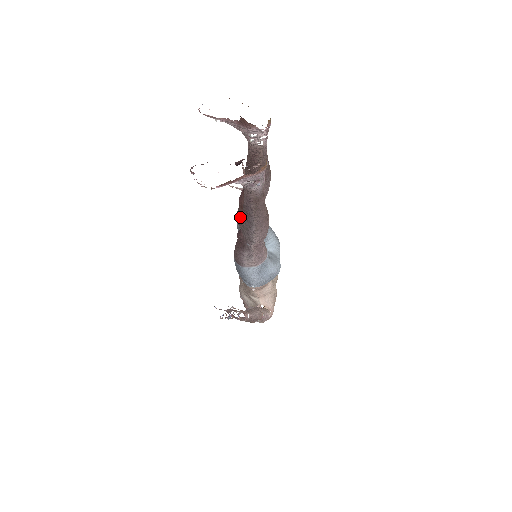
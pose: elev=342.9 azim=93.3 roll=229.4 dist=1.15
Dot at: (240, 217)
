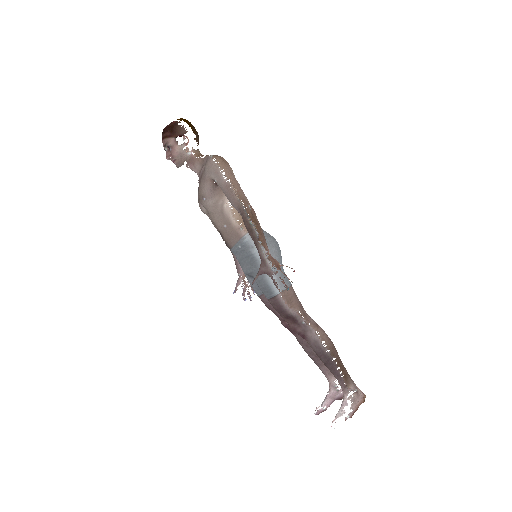
Dot at: occluded
